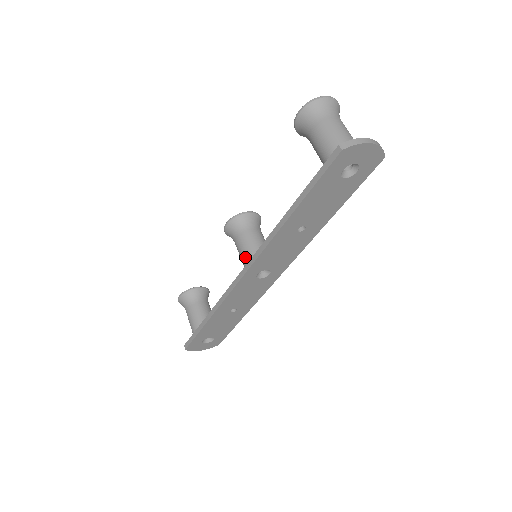
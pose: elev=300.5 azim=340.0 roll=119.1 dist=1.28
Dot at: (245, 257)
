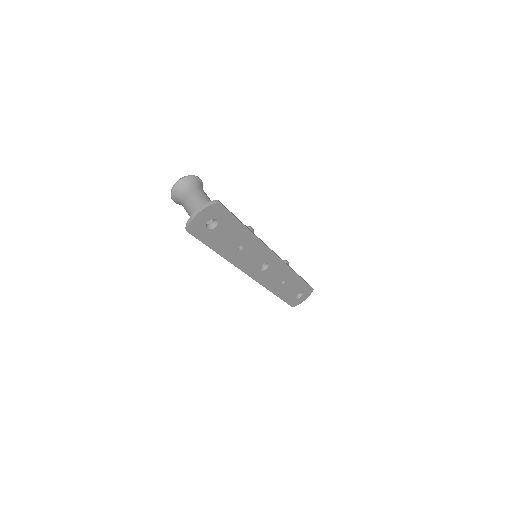
Dot at: occluded
